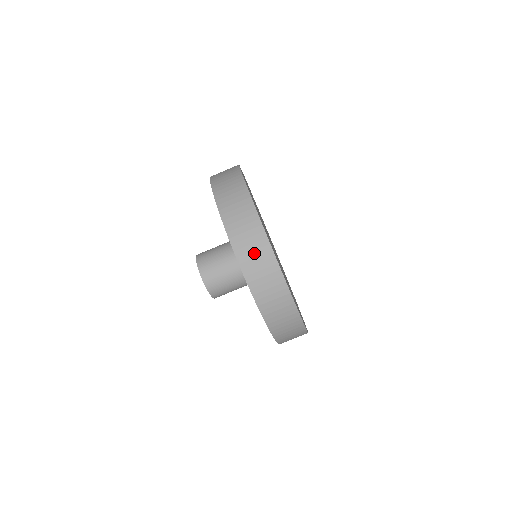
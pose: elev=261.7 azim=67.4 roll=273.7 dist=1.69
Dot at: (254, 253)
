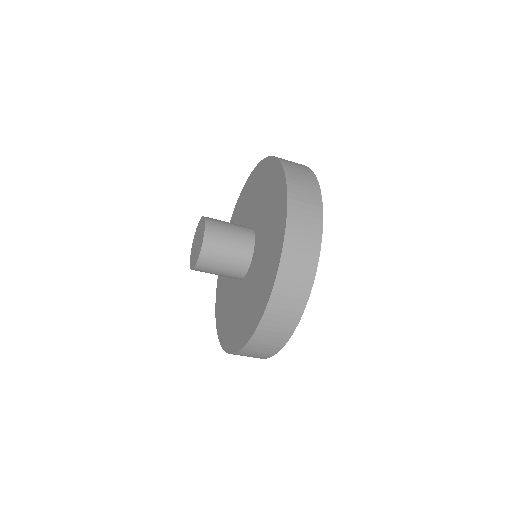
Dot at: (284, 312)
